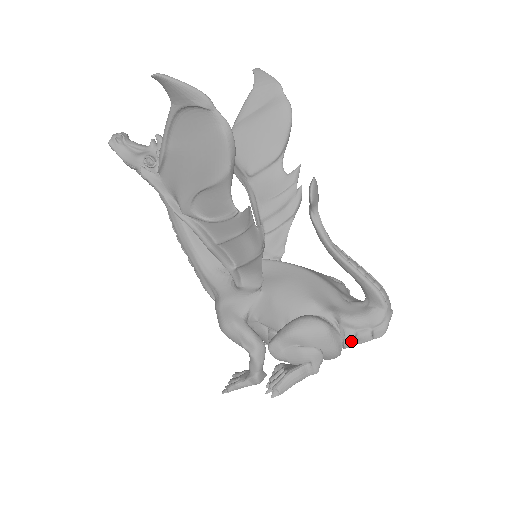
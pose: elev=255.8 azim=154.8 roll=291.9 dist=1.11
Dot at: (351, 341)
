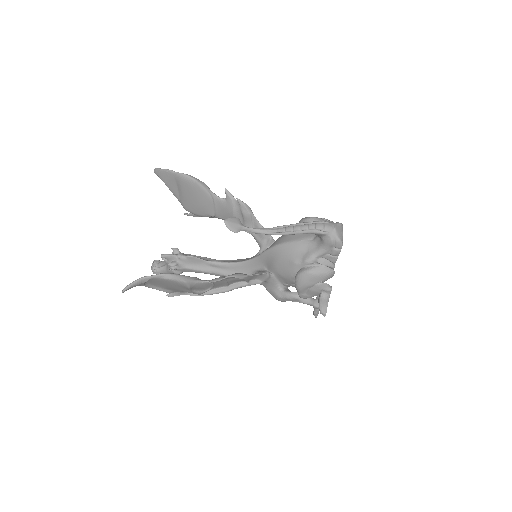
Dot at: (333, 259)
